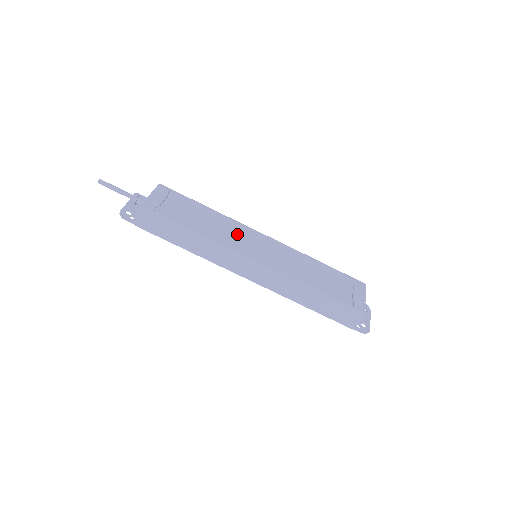
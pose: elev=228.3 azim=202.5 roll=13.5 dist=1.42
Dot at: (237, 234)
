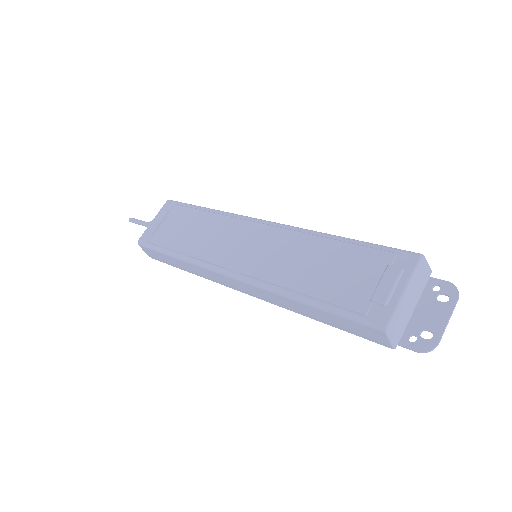
Dot at: (224, 237)
